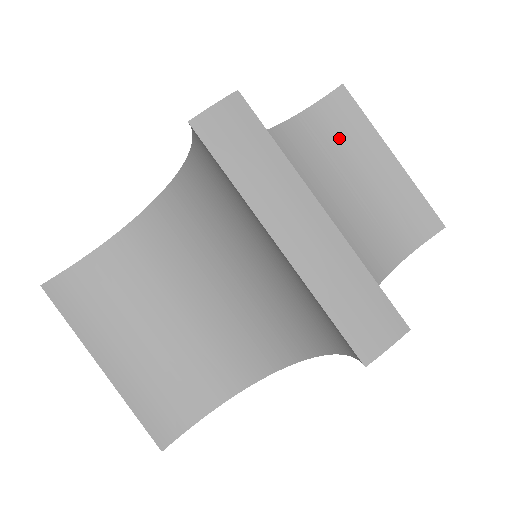
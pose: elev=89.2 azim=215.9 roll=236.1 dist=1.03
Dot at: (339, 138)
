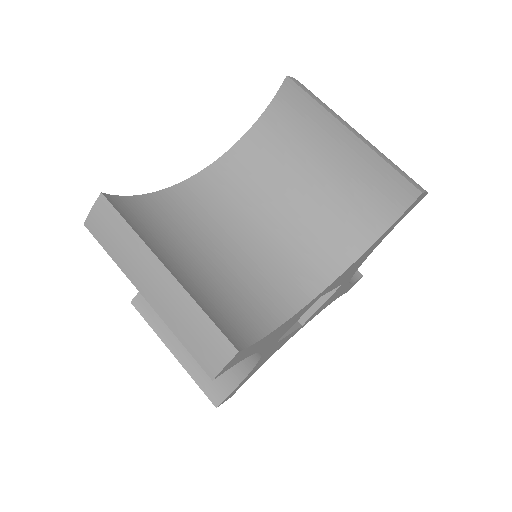
Dot at: (296, 132)
